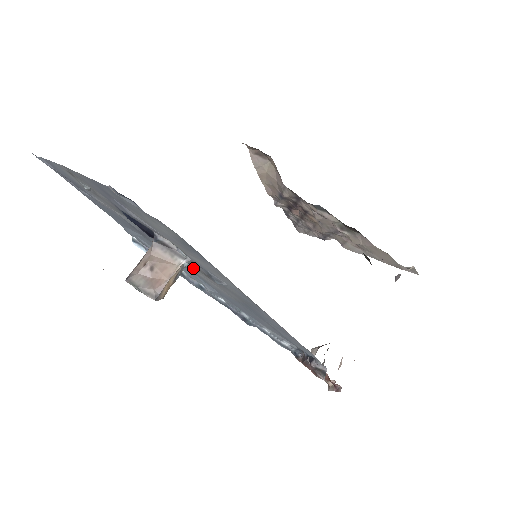
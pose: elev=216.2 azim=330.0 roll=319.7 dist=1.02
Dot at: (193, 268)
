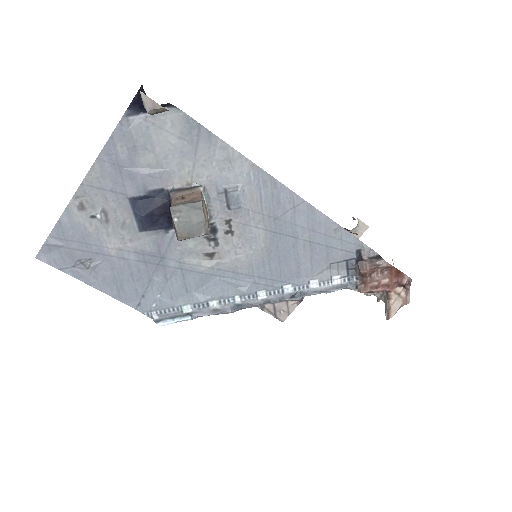
Dot at: (216, 246)
